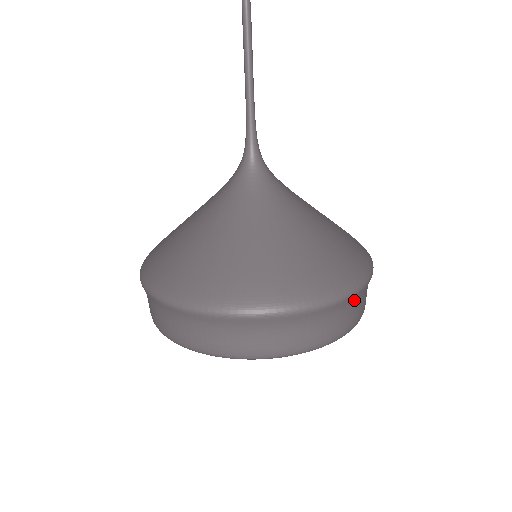
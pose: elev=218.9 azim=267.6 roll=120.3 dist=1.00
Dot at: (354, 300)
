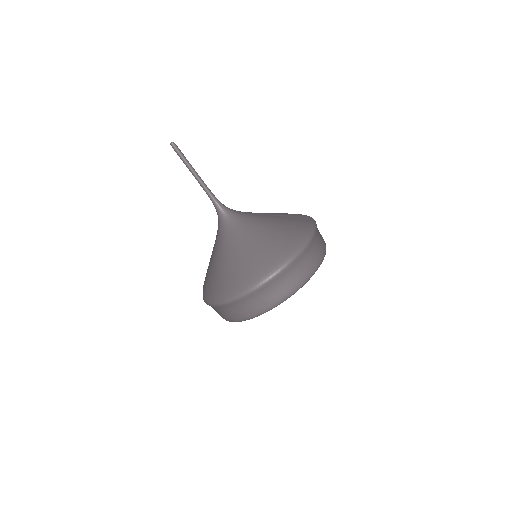
Dot at: (308, 251)
